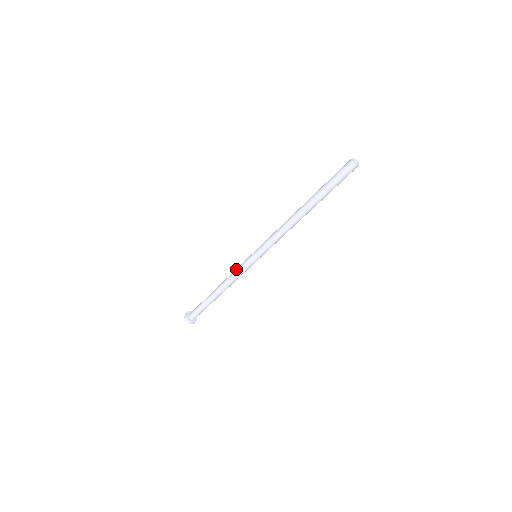
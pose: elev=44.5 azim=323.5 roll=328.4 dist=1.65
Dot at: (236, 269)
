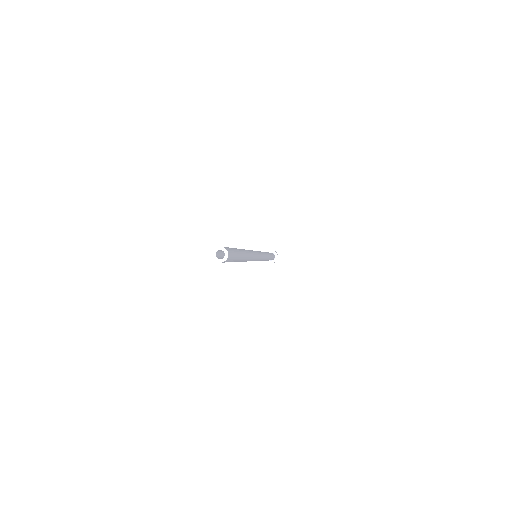
Dot at: occluded
